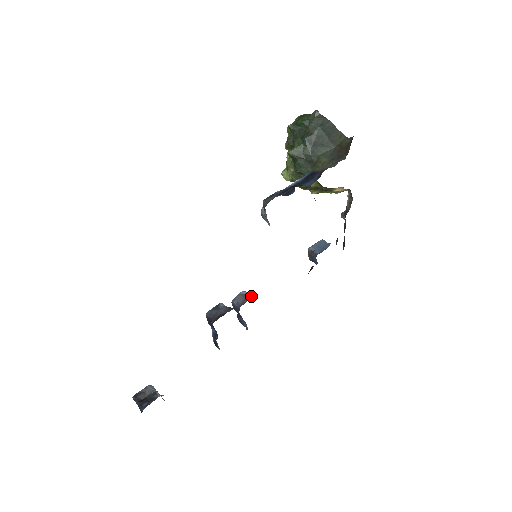
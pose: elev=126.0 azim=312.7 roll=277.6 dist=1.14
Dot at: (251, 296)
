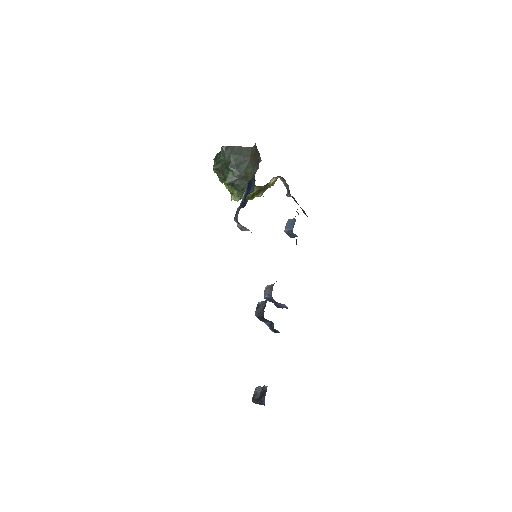
Dot at: occluded
